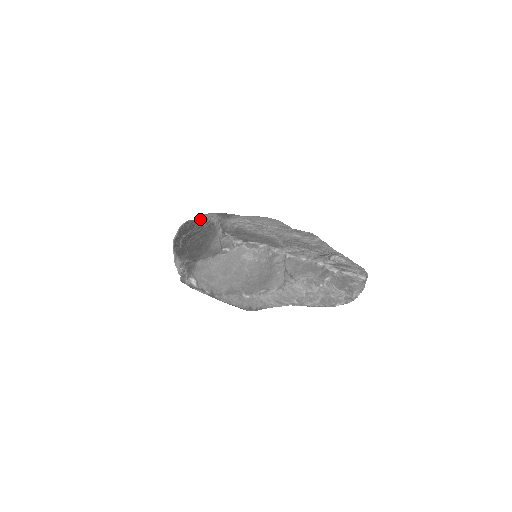
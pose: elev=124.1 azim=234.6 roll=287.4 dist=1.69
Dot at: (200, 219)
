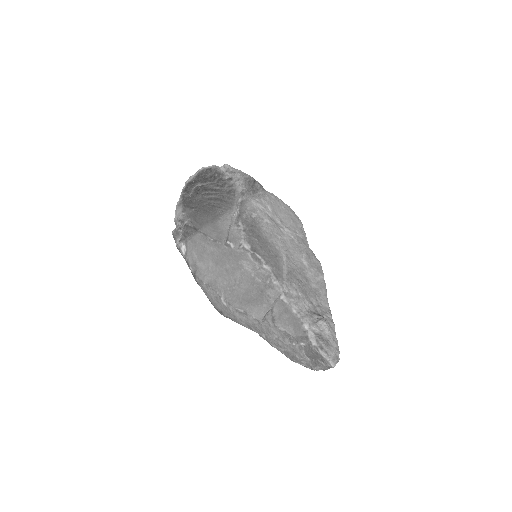
Dot at: (225, 172)
